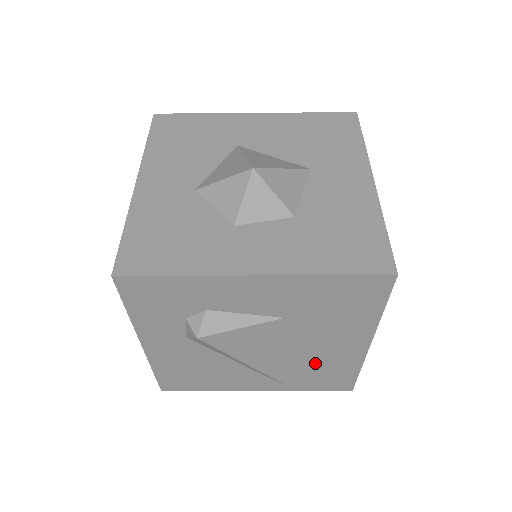
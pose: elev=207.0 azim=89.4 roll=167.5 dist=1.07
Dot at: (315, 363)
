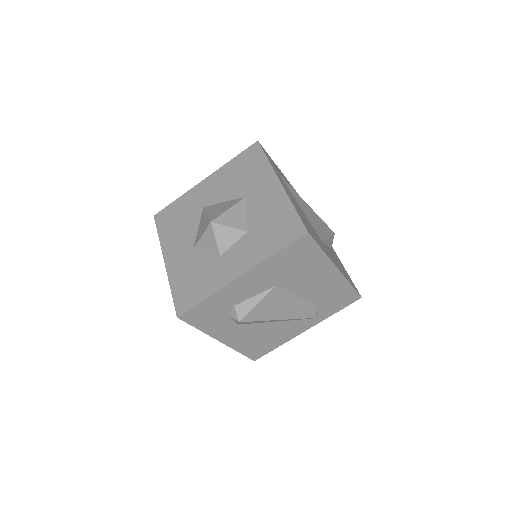
Dot at: (320, 297)
